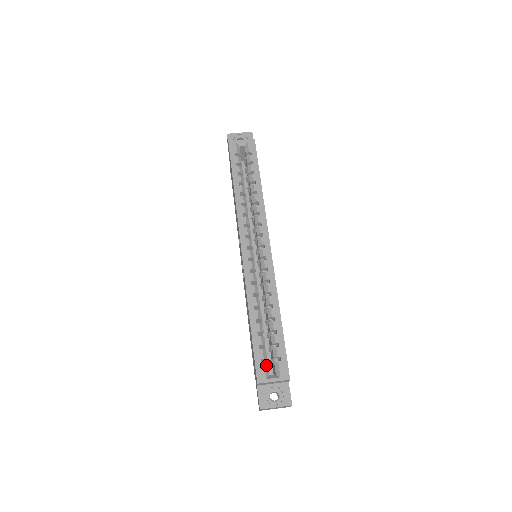
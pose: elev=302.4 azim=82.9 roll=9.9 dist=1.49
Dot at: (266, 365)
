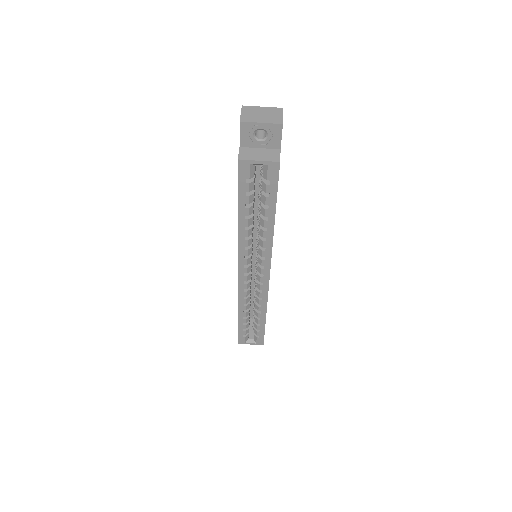
Dot at: (247, 336)
